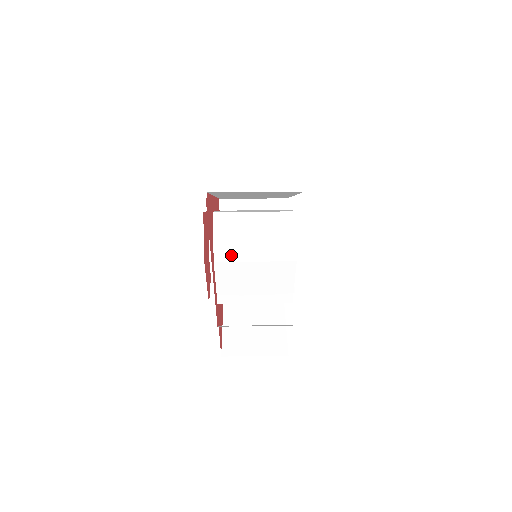
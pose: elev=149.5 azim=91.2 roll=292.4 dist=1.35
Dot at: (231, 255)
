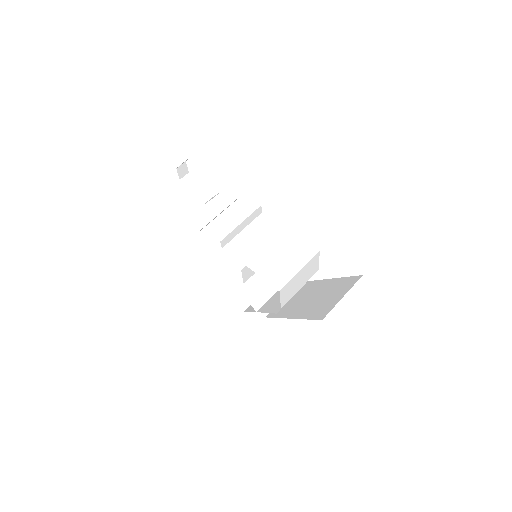
Dot at: (289, 298)
